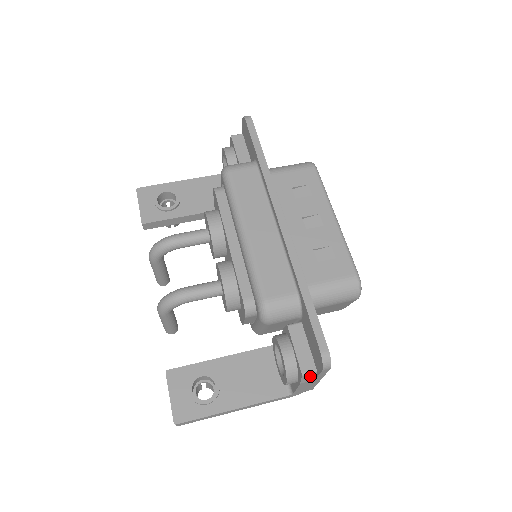
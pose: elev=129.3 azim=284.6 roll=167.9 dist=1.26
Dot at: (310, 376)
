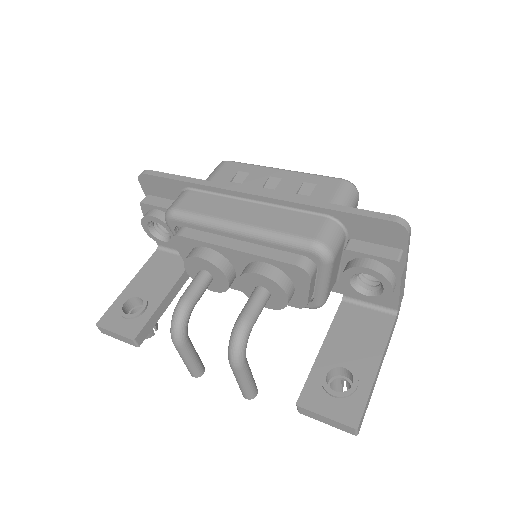
Dot at: (402, 260)
